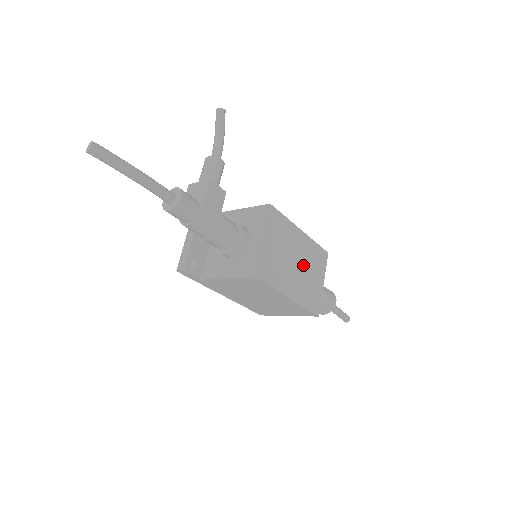
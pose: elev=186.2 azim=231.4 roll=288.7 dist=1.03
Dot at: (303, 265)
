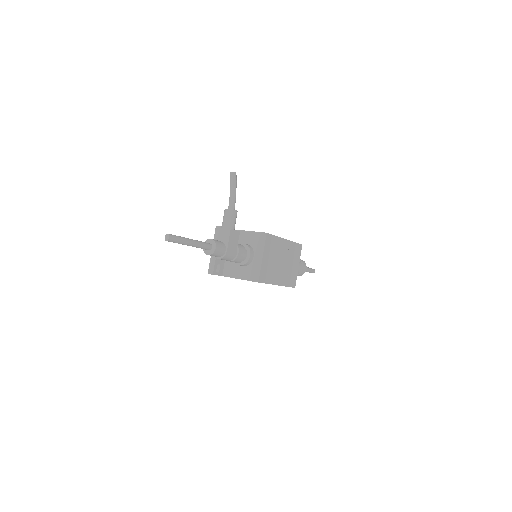
Dot at: (286, 261)
